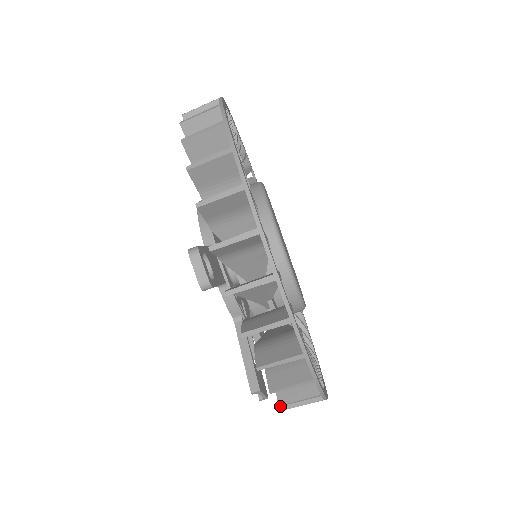
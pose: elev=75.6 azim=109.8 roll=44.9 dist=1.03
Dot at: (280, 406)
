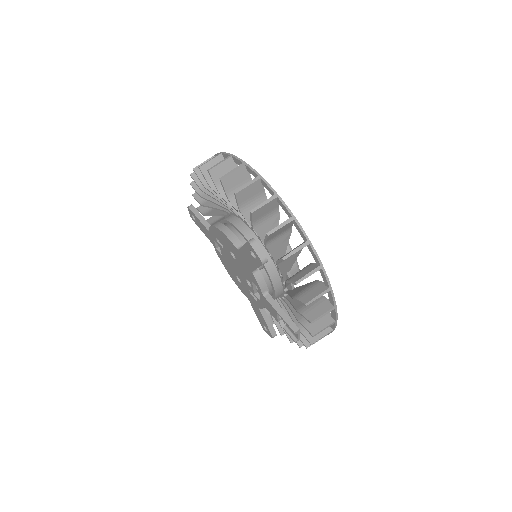
Dot at: occluded
